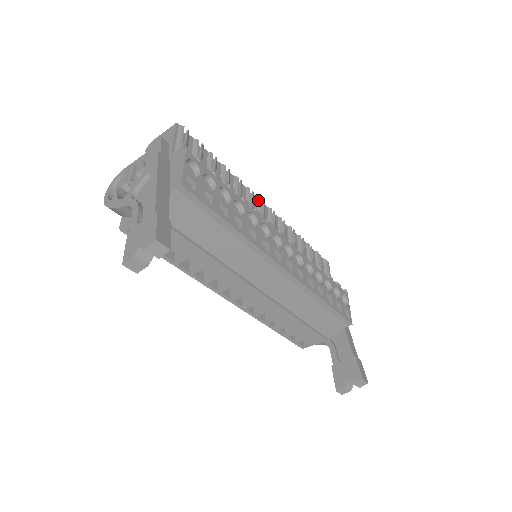
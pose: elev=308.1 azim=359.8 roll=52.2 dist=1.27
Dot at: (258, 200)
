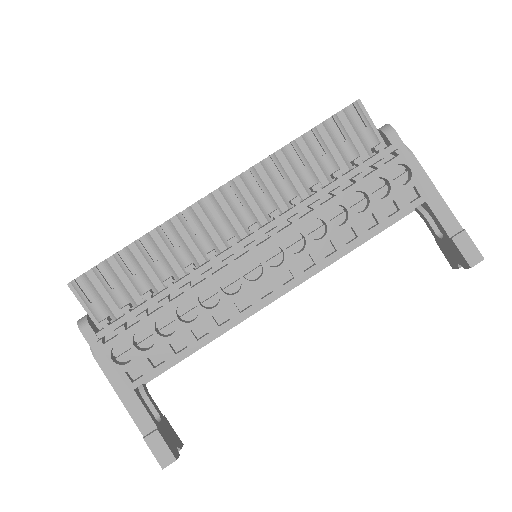
Dot at: (200, 206)
